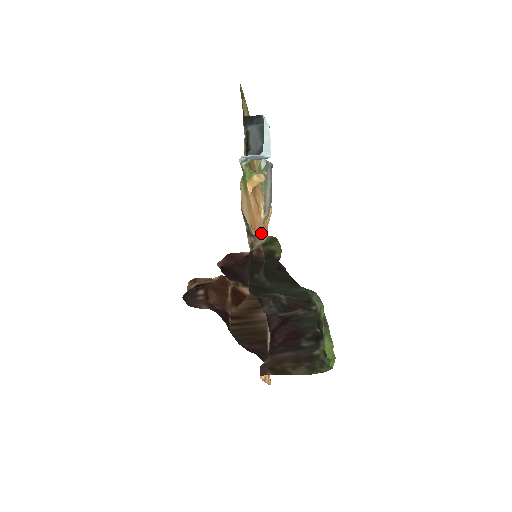
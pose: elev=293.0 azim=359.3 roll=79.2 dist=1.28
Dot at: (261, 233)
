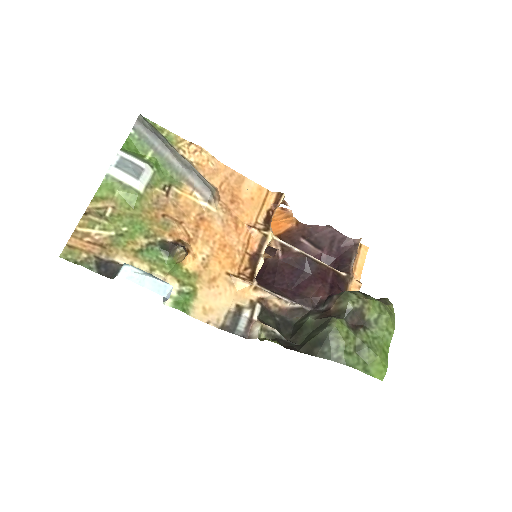
Dot at: (230, 208)
